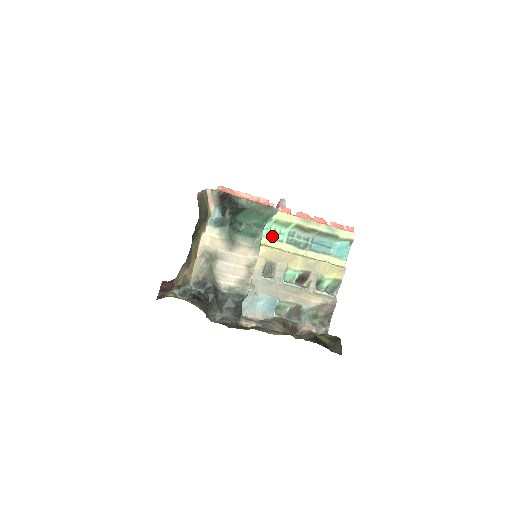
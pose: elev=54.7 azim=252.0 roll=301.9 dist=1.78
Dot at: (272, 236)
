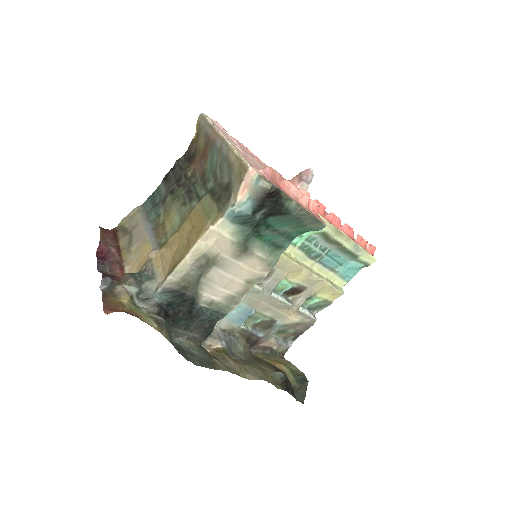
Dot at: occluded
